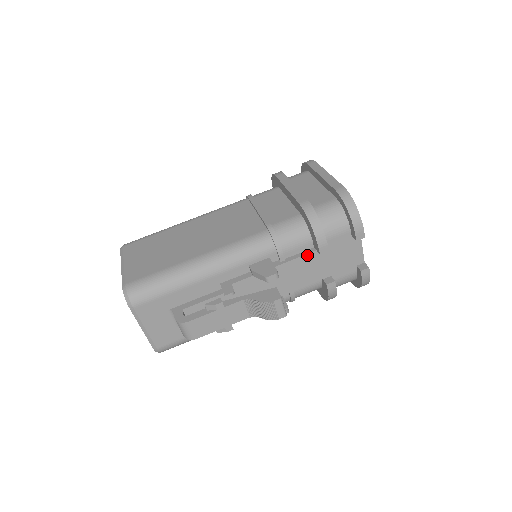
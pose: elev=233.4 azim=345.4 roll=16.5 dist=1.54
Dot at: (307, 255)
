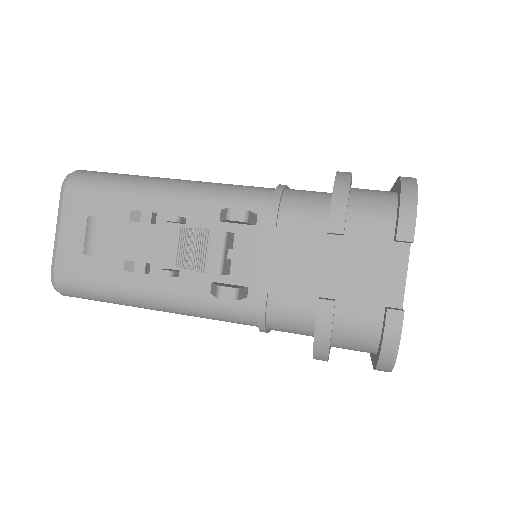
Dot at: (310, 234)
